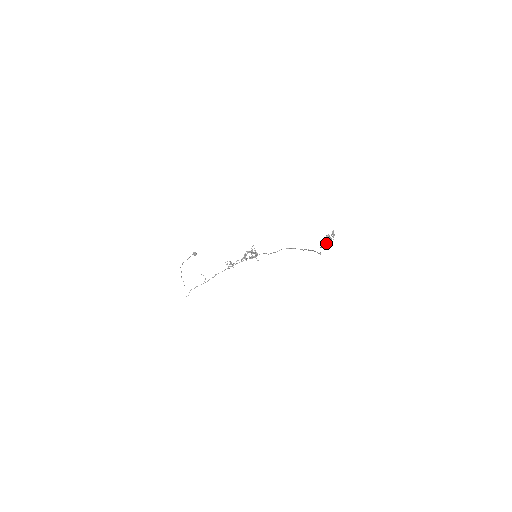
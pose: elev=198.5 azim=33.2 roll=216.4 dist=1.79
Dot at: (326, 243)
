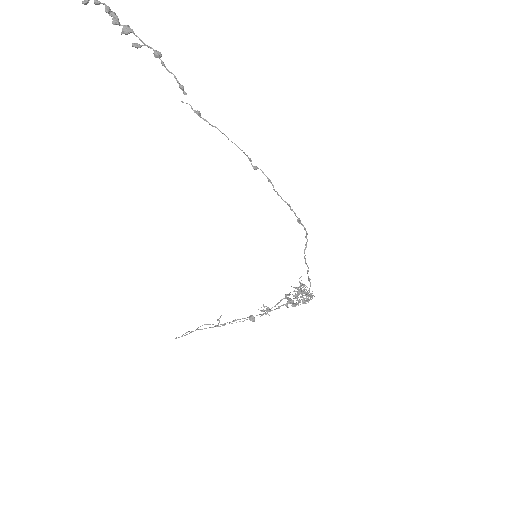
Dot at: (122, 32)
